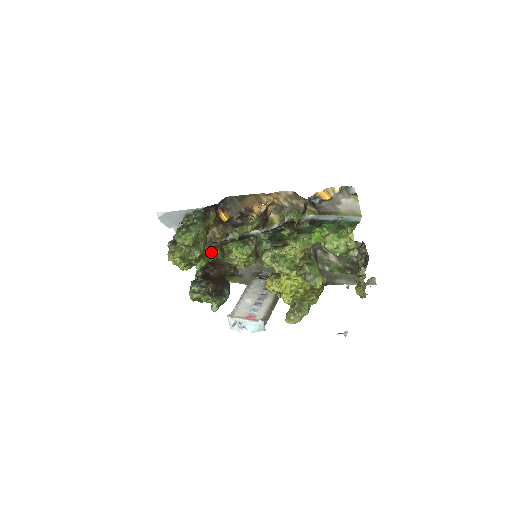
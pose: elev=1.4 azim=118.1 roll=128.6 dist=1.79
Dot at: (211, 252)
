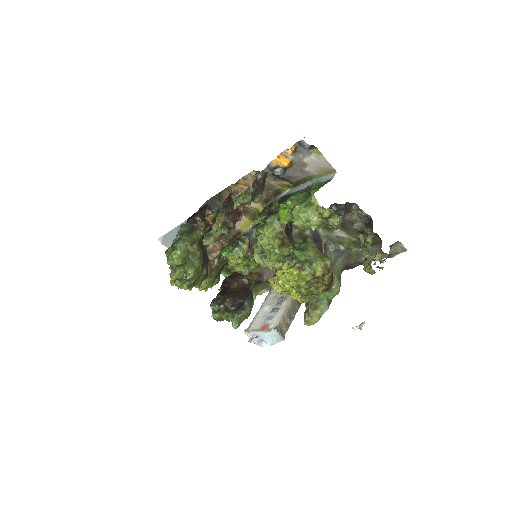
Dot at: occluded
